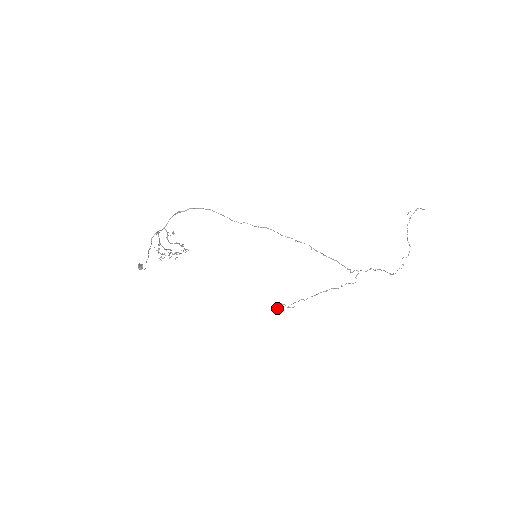
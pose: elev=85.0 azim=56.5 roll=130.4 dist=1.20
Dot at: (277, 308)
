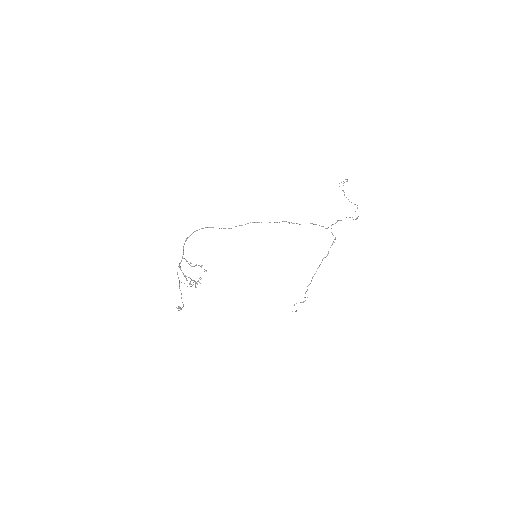
Dot at: (296, 310)
